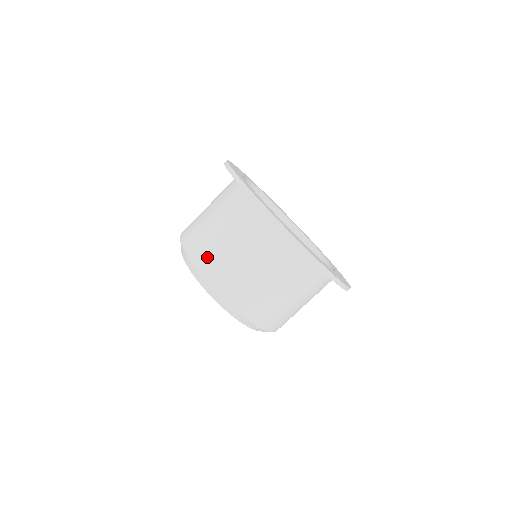
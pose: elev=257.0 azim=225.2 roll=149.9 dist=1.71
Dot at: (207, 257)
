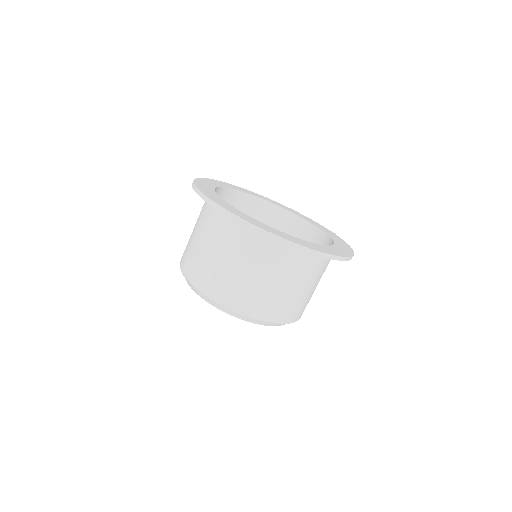
Dot at: (185, 253)
